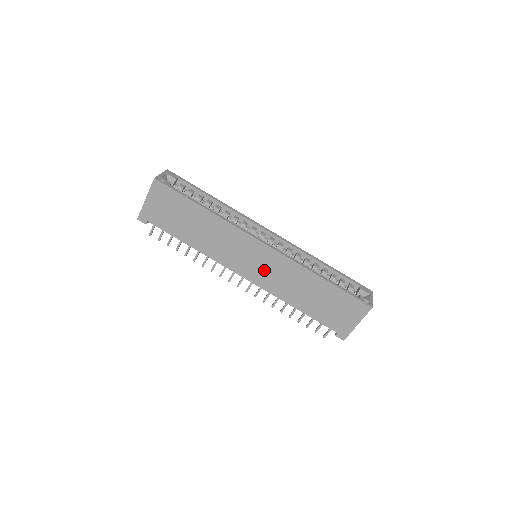
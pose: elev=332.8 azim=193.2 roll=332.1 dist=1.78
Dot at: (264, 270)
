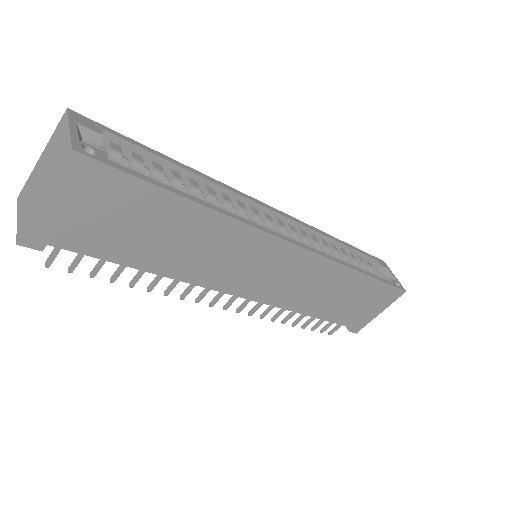
Dot at: (281, 281)
